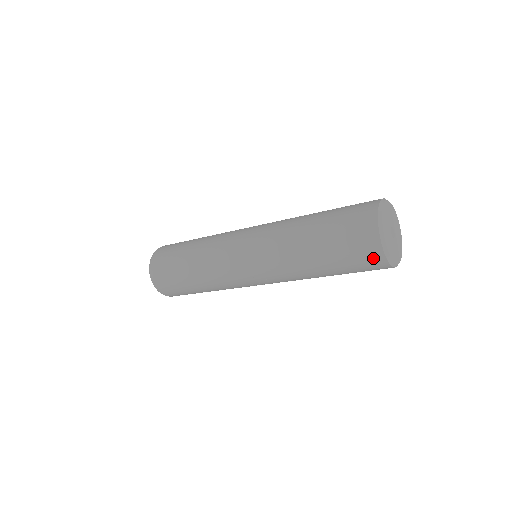
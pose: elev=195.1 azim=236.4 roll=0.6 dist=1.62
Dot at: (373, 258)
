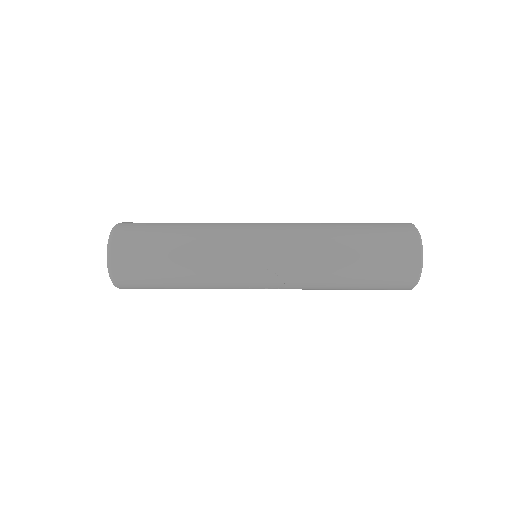
Dot at: (408, 266)
